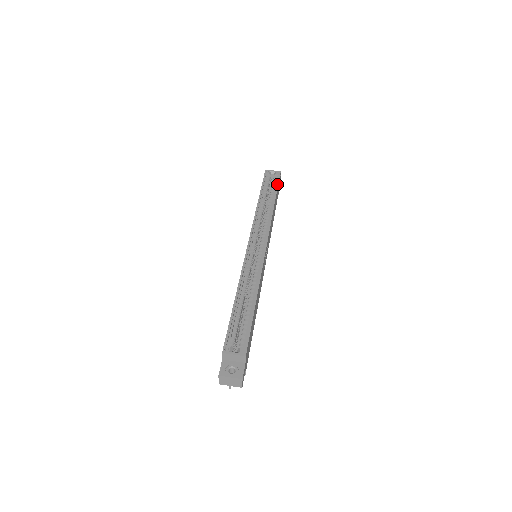
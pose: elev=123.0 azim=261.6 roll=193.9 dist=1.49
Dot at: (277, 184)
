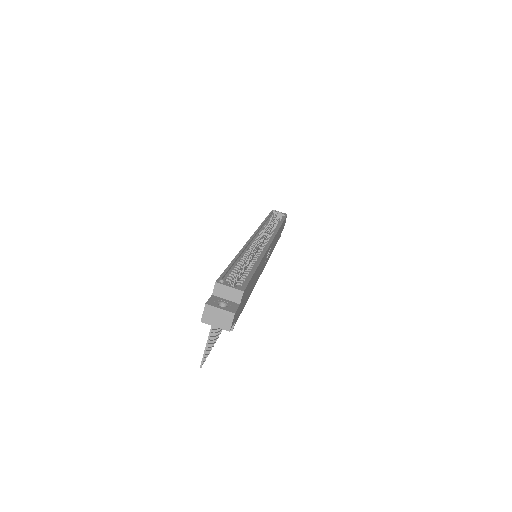
Dot at: (284, 218)
